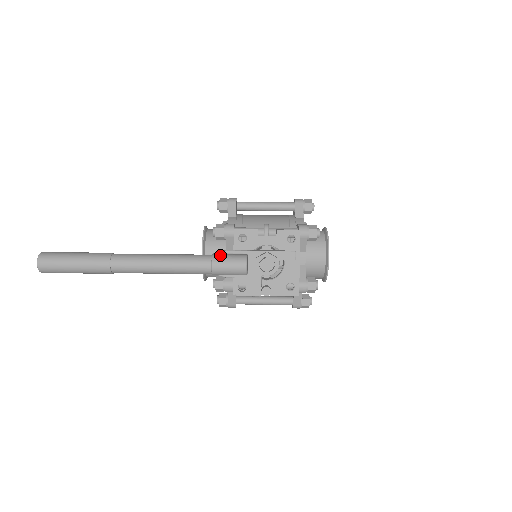
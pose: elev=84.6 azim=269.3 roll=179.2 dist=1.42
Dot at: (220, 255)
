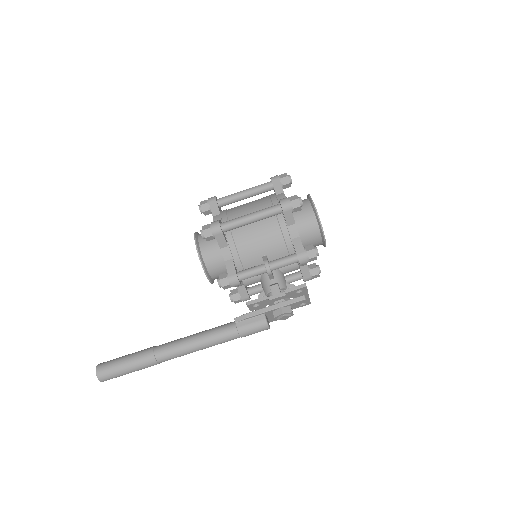
Dot at: (244, 328)
